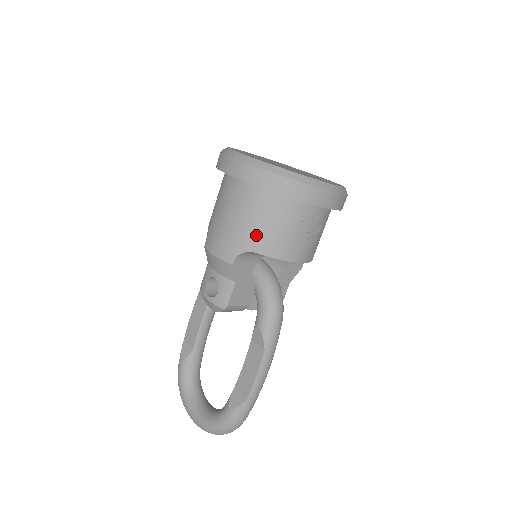
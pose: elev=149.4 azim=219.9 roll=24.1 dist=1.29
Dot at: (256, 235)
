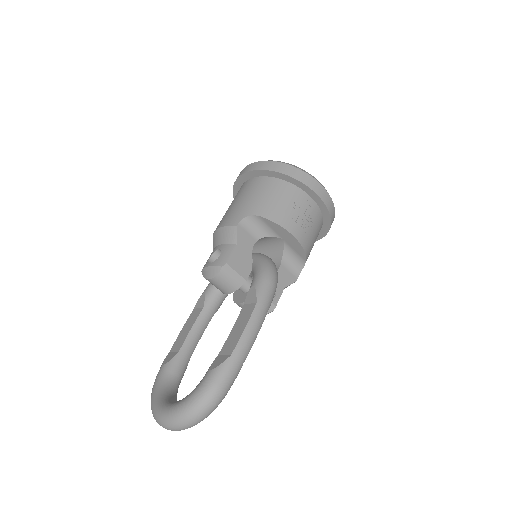
Dot at: (260, 204)
